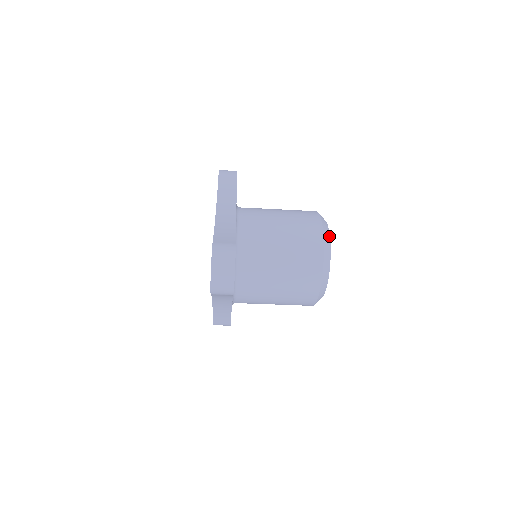
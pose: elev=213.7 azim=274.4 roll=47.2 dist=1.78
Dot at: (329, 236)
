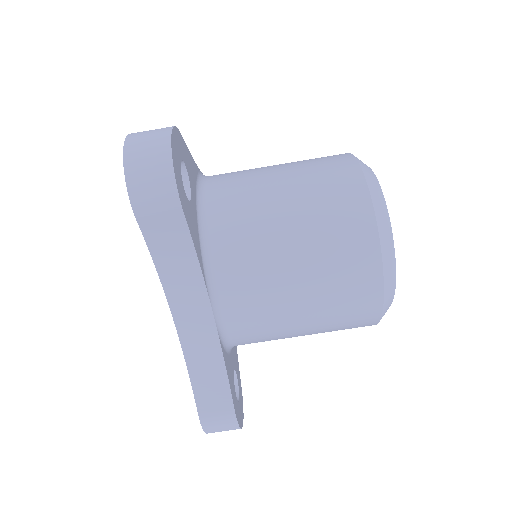
Dot at: occluded
